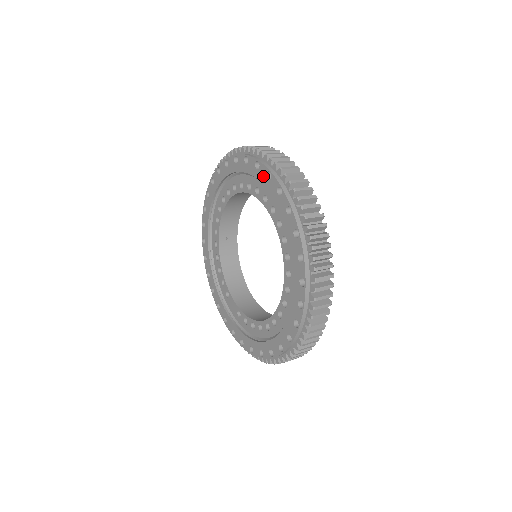
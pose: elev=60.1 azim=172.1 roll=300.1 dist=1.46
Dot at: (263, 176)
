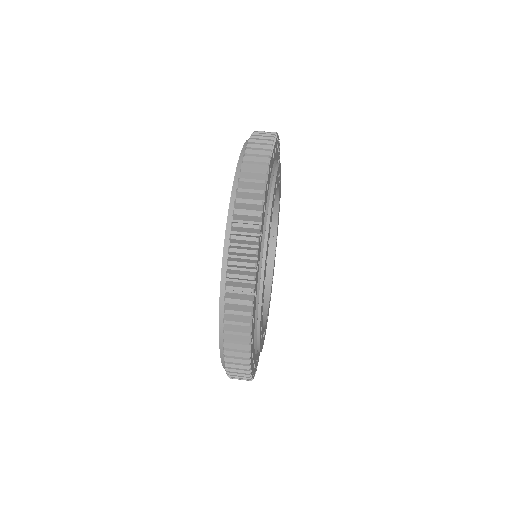
Dot at: occluded
